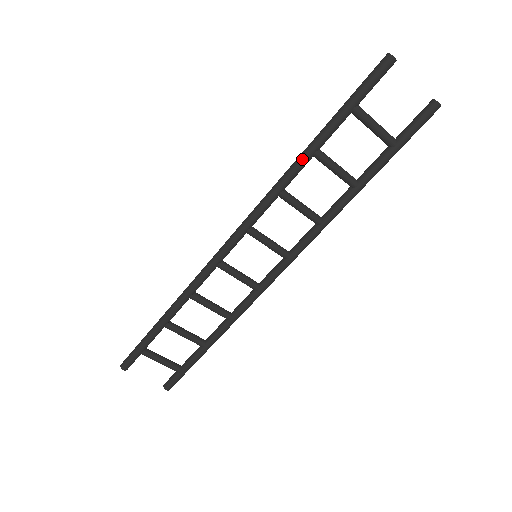
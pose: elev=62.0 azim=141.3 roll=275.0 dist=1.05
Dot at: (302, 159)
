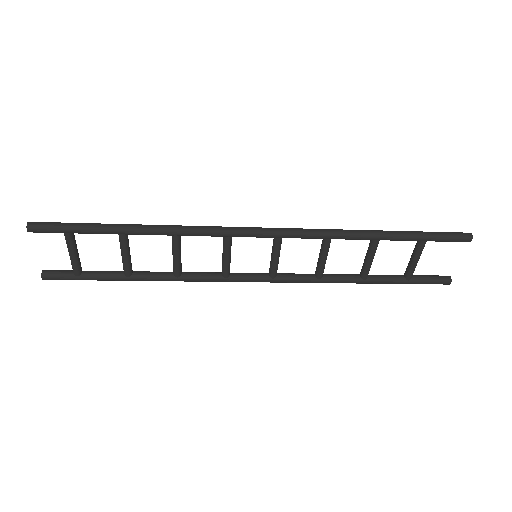
Dot at: (367, 235)
